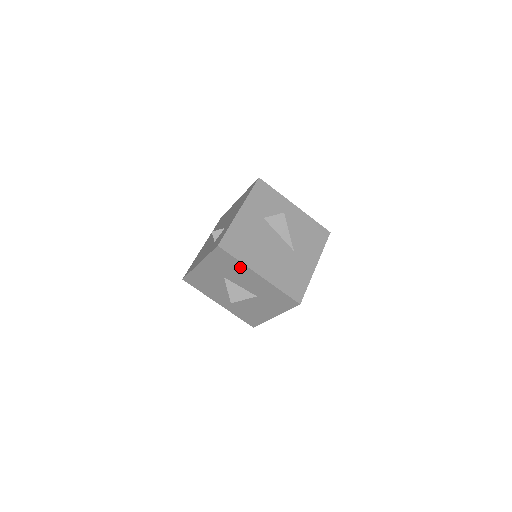
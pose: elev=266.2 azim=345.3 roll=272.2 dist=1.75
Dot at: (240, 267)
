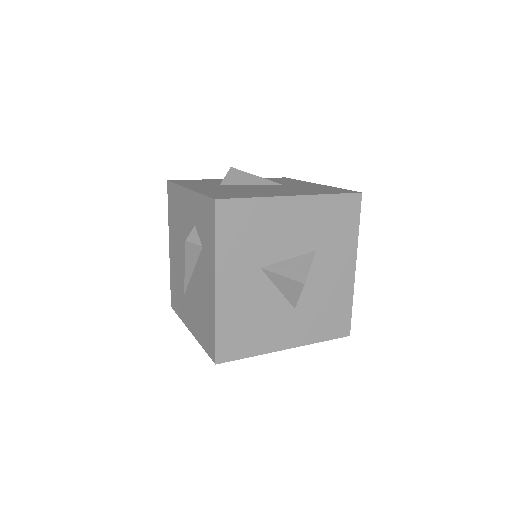
Dot at: (265, 211)
